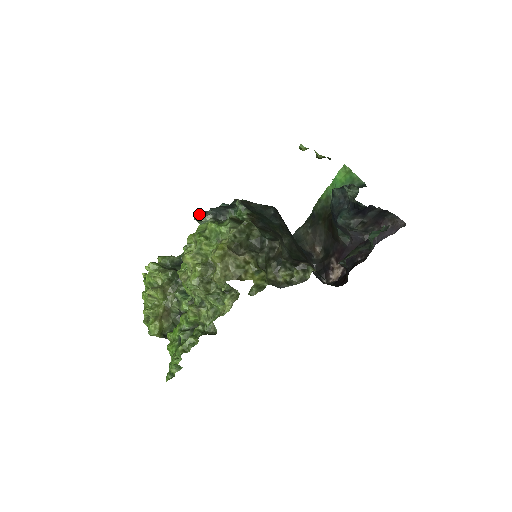
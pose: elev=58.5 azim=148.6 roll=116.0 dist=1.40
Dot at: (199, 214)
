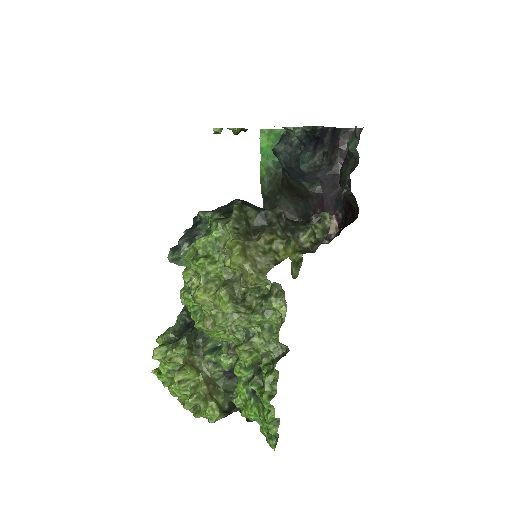
Dot at: (172, 252)
